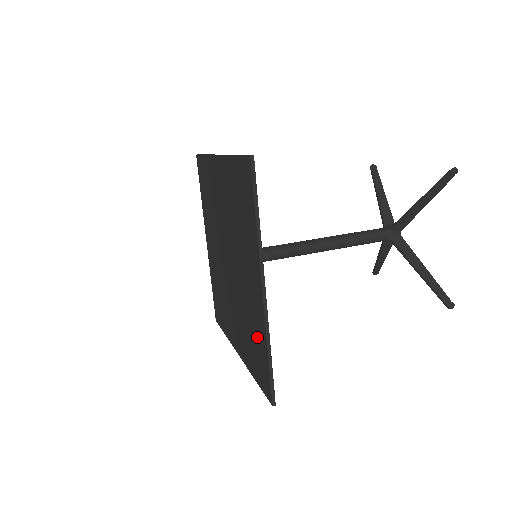
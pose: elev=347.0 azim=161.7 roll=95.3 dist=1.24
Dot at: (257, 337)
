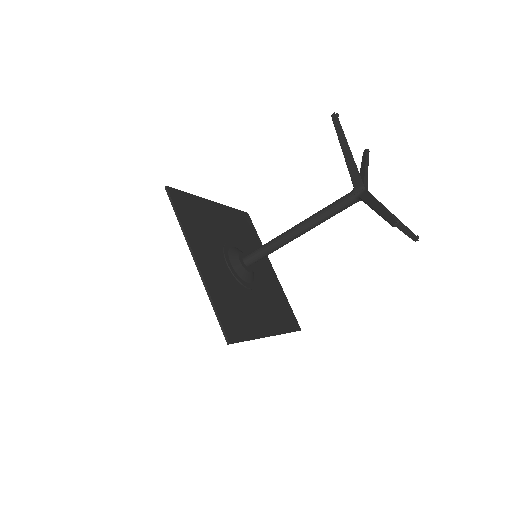
Dot at: (222, 301)
